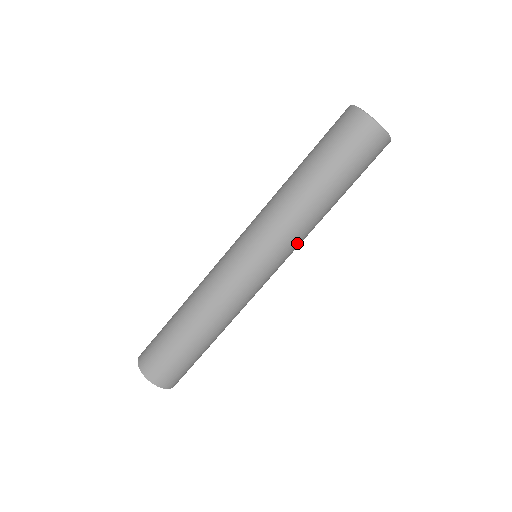
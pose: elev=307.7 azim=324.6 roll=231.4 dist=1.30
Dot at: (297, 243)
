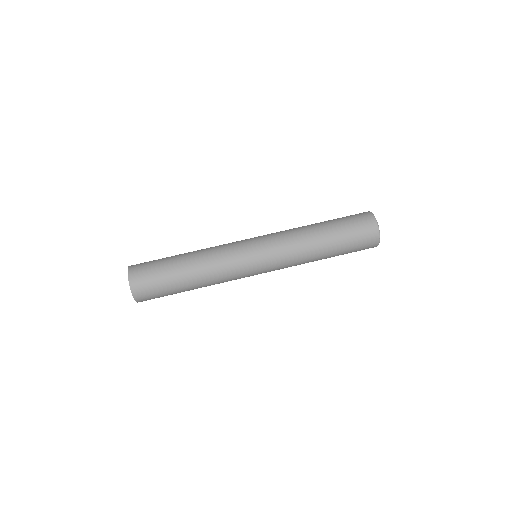
Dot at: (288, 265)
